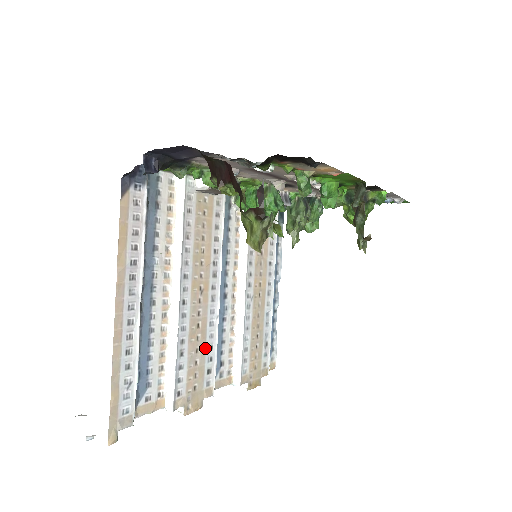
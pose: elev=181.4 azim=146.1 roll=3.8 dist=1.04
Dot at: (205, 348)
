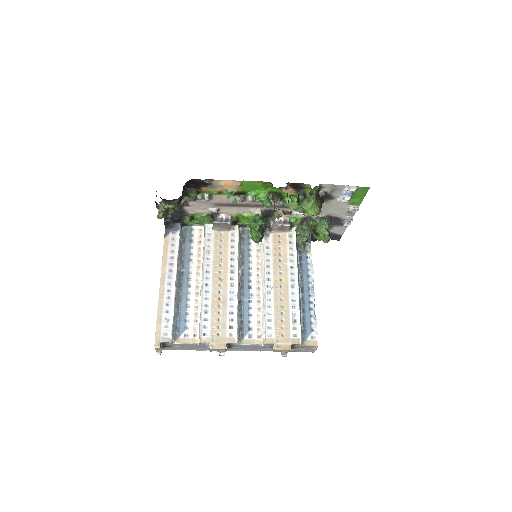
Dot at: (226, 313)
